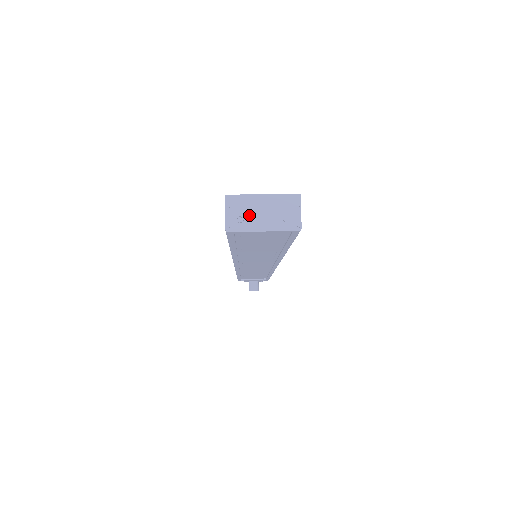
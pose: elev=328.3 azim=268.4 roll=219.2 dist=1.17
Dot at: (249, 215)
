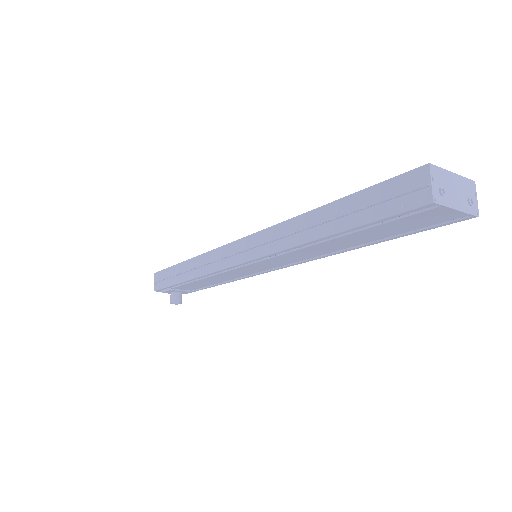
Dot at: (447, 190)
